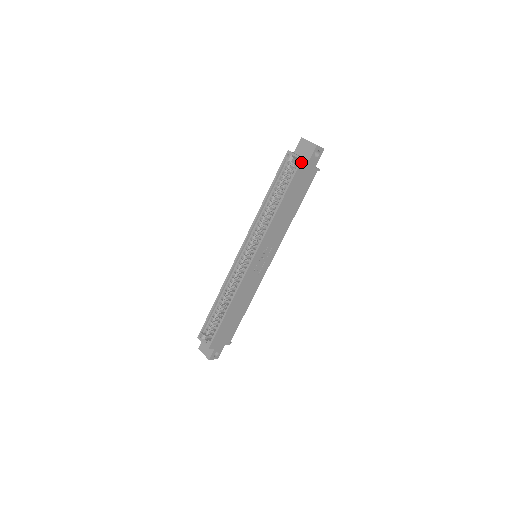
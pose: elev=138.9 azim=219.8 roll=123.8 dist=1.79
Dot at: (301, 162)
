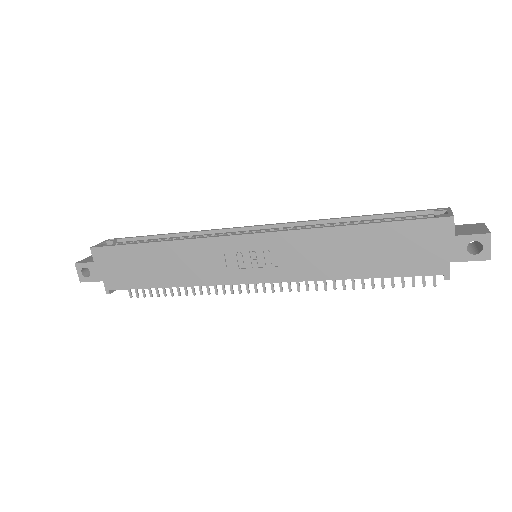
Dot at: (446, 218)
